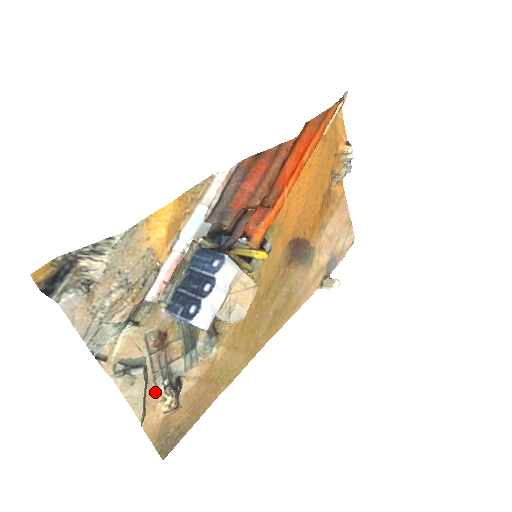
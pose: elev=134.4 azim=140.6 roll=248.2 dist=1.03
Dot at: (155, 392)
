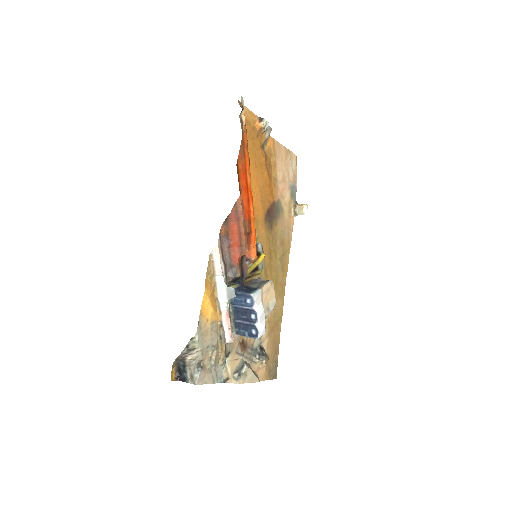
Dot at: (255, 364)
